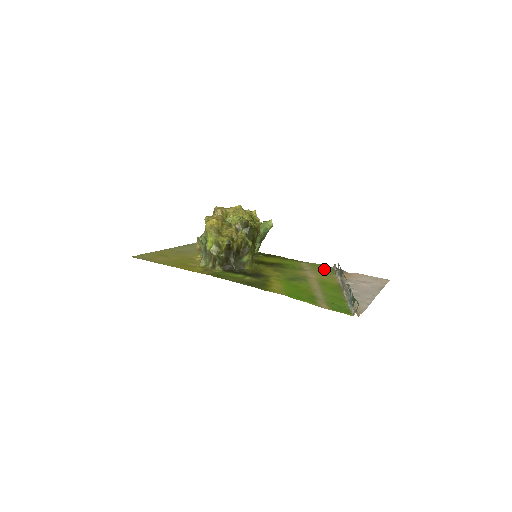
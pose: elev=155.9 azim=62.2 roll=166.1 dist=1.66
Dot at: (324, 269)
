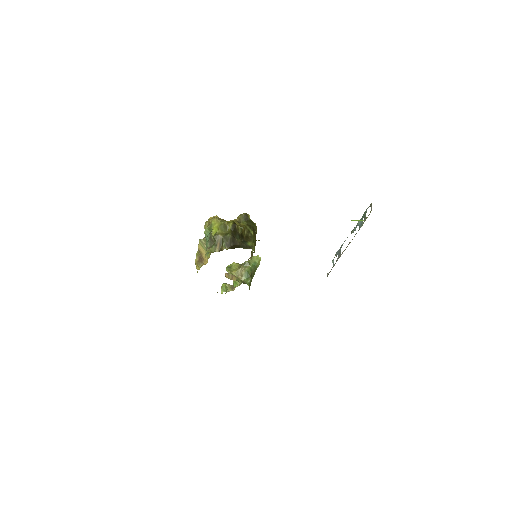
Dot at: occluded
